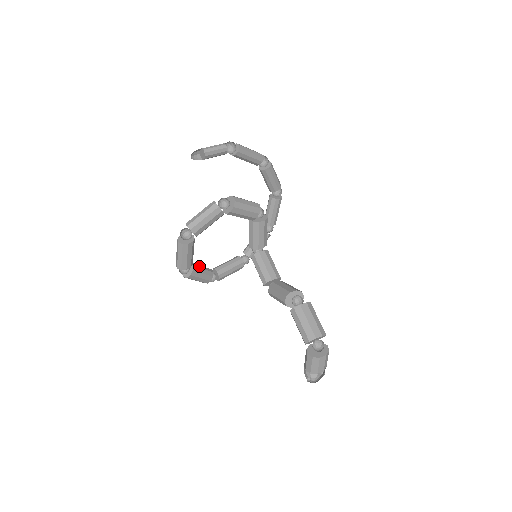
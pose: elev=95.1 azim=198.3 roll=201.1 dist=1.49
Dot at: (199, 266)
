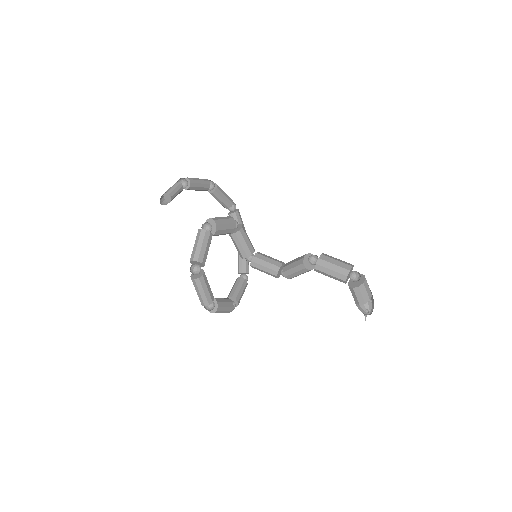
Dot at: (218, 298)
